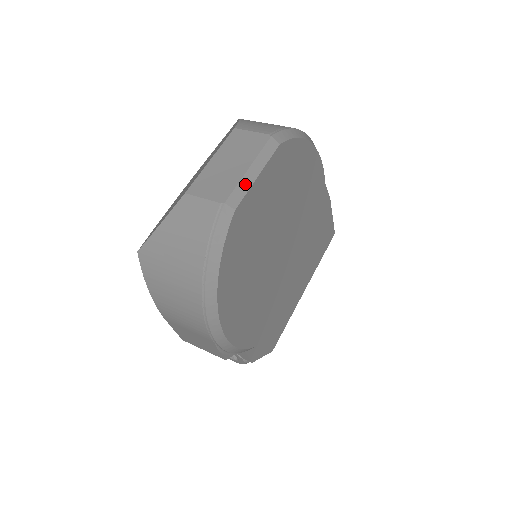
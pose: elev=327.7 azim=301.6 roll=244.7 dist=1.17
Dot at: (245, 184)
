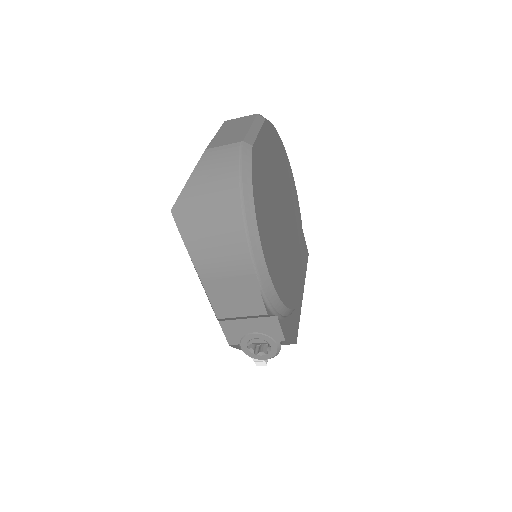
Dot at: (252, 134)
